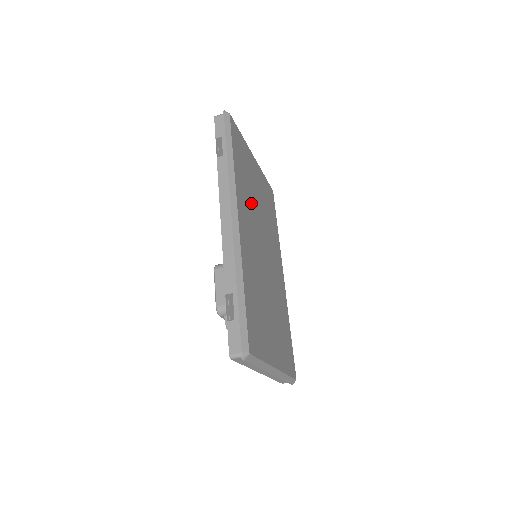
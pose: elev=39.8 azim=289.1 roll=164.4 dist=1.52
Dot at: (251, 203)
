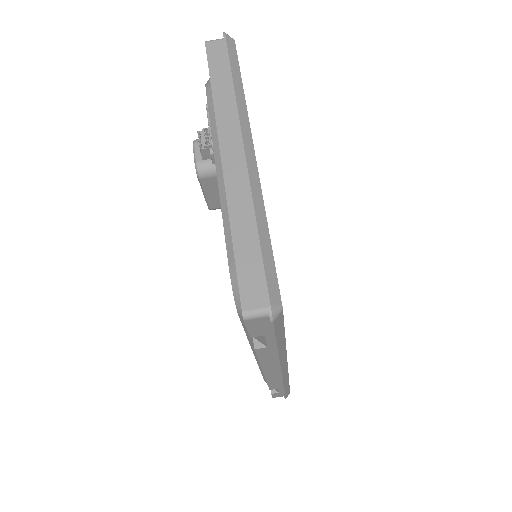
Dot at: occluded
